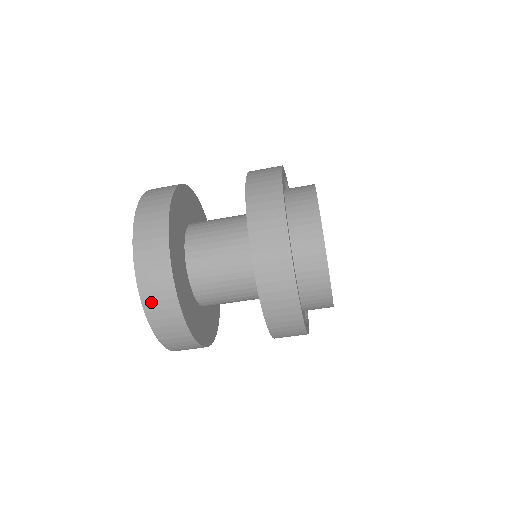
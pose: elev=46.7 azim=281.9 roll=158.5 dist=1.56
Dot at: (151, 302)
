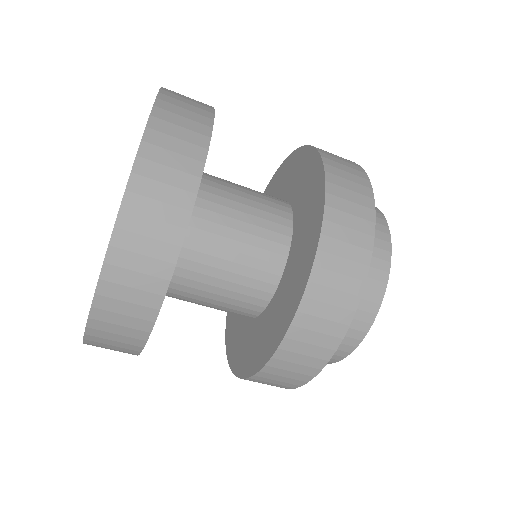
Dot at: (127, 250)
